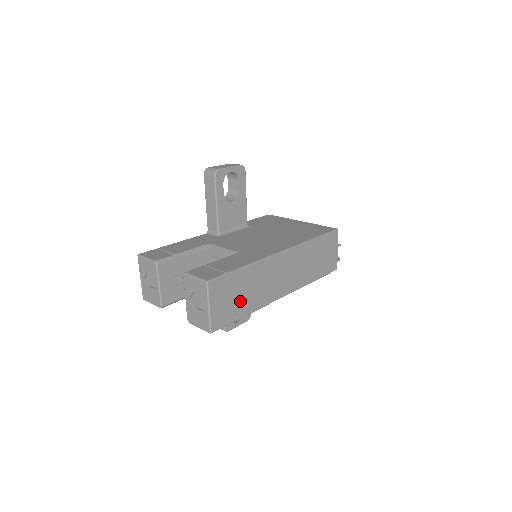
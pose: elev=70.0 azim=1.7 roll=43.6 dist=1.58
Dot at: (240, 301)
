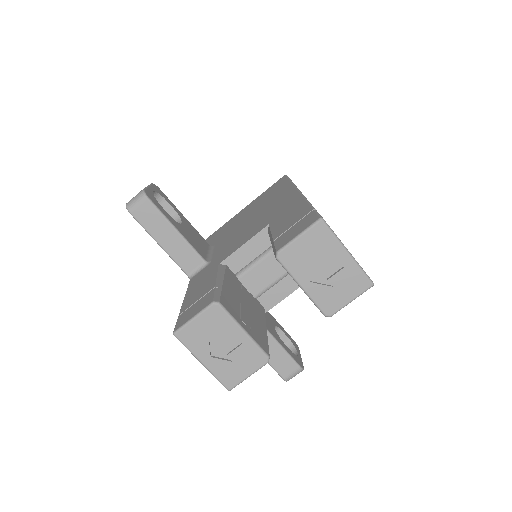
Dot at: occluded
